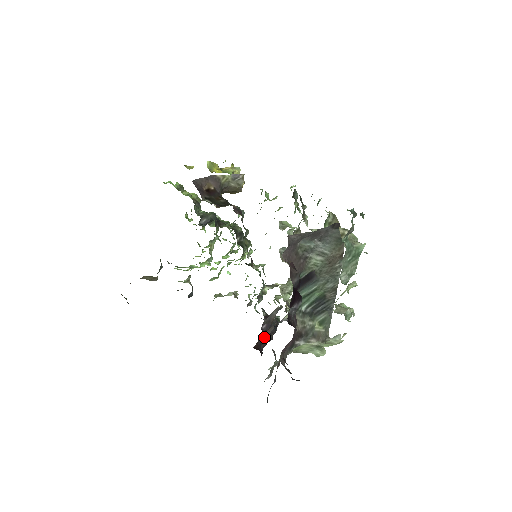
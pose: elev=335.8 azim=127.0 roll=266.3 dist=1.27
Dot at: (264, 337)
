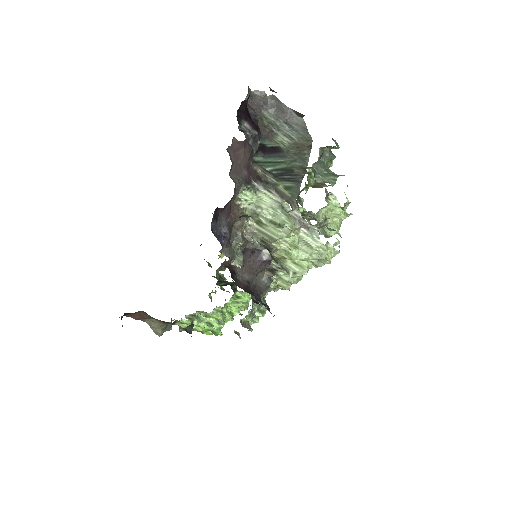
Dot at: (242, 278)
